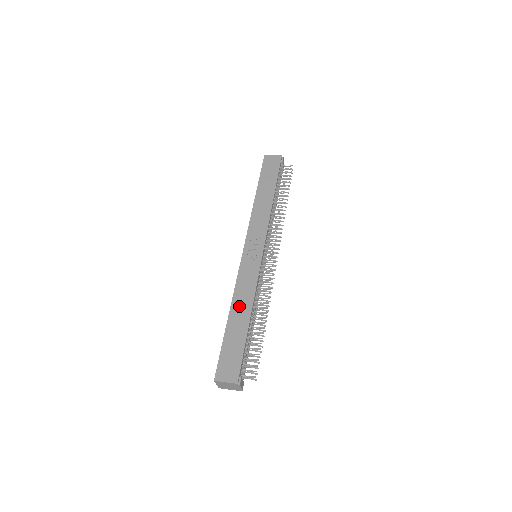
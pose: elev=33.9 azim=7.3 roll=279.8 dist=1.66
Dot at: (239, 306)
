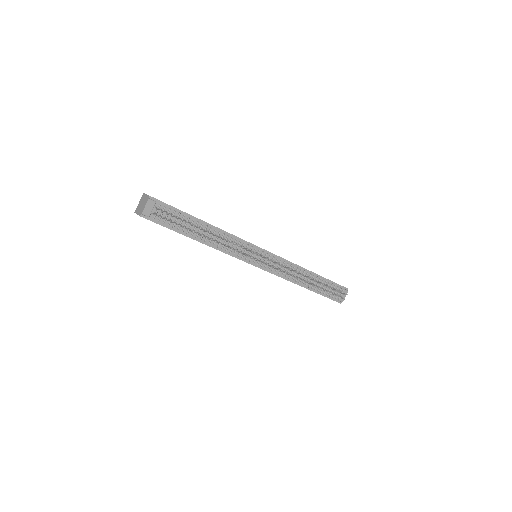
Dot at: occluded
